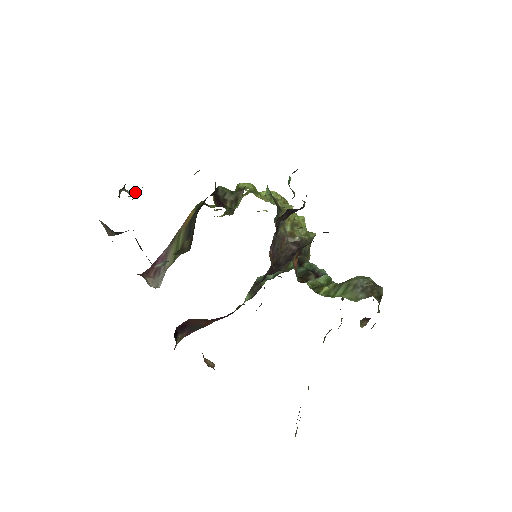
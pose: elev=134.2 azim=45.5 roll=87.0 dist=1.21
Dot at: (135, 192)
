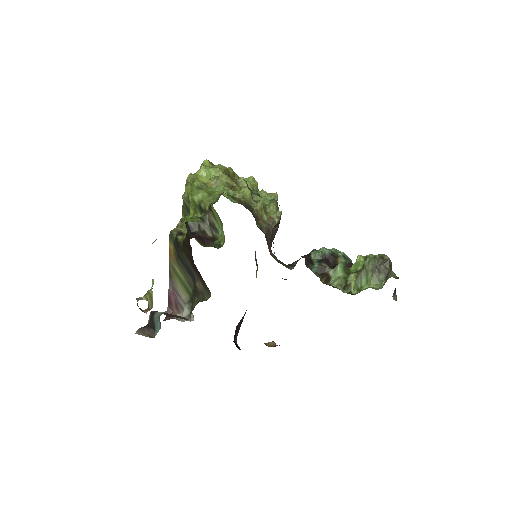
Dot at: (152, 299)
